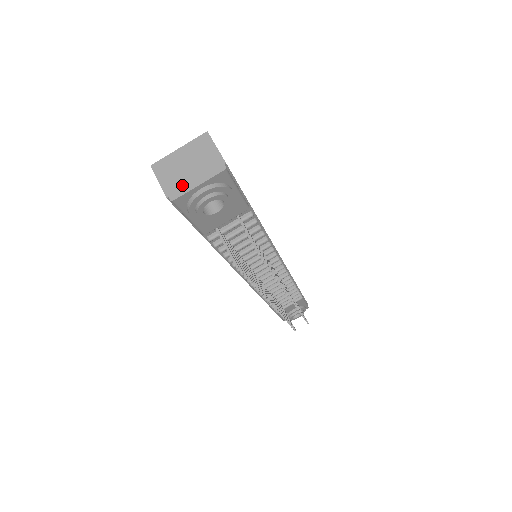
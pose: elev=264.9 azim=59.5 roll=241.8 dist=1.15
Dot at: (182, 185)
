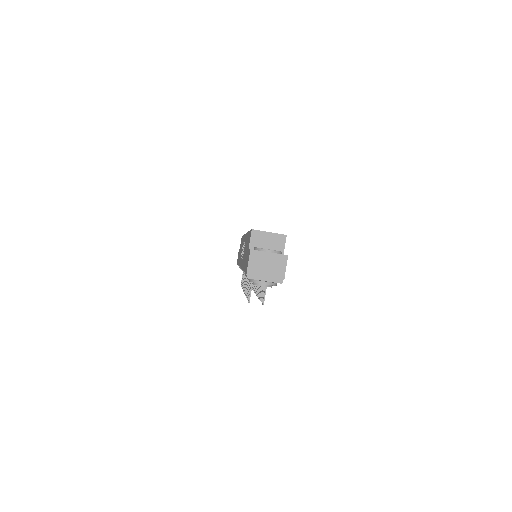
Dot at: (258, 274)
